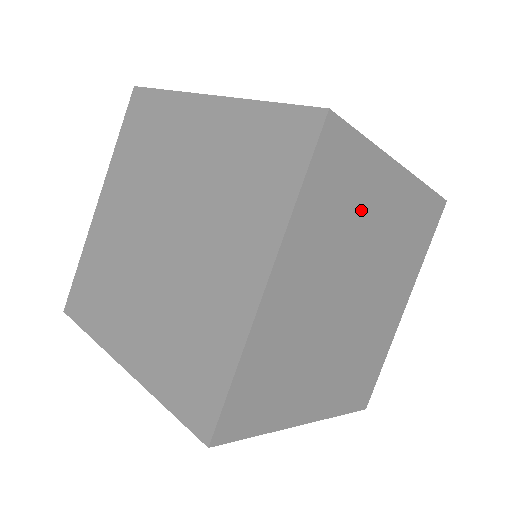
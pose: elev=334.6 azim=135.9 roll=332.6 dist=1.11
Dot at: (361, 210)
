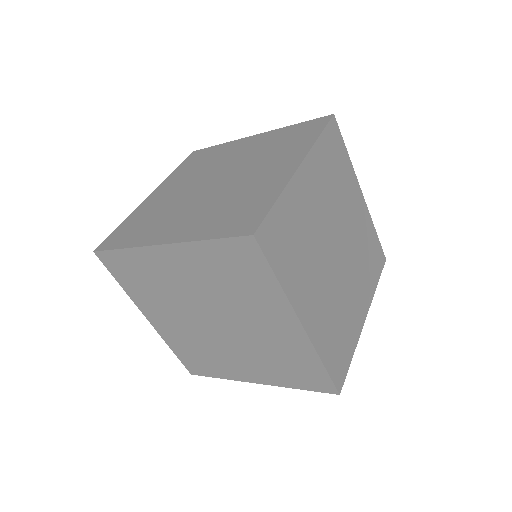
Dot at: (344, 191)
